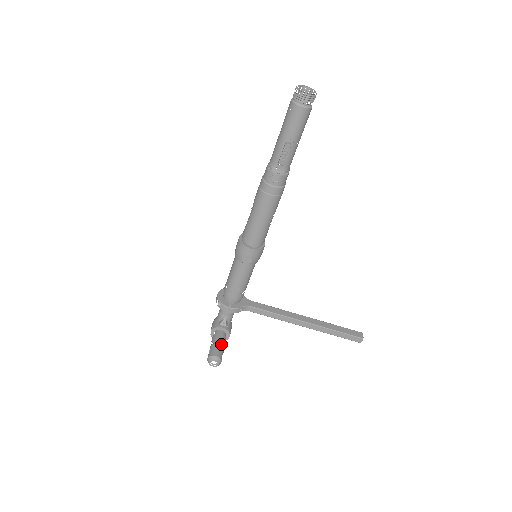
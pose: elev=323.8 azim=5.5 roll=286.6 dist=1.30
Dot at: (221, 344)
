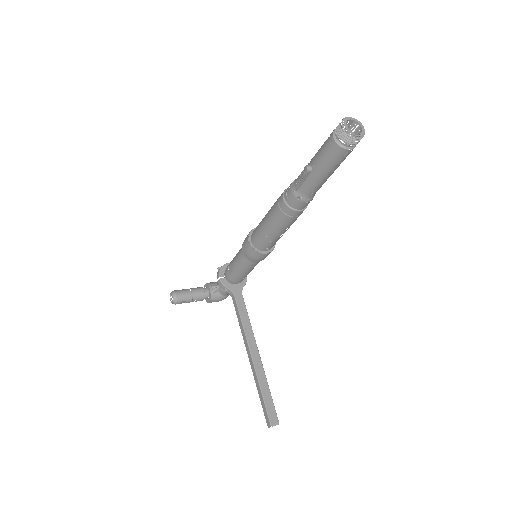
Dot at: occluded
